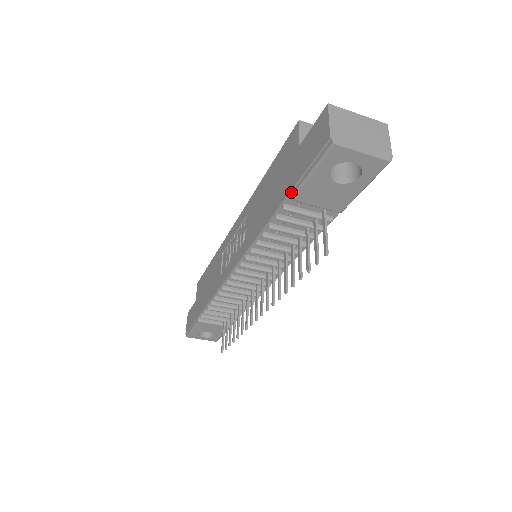
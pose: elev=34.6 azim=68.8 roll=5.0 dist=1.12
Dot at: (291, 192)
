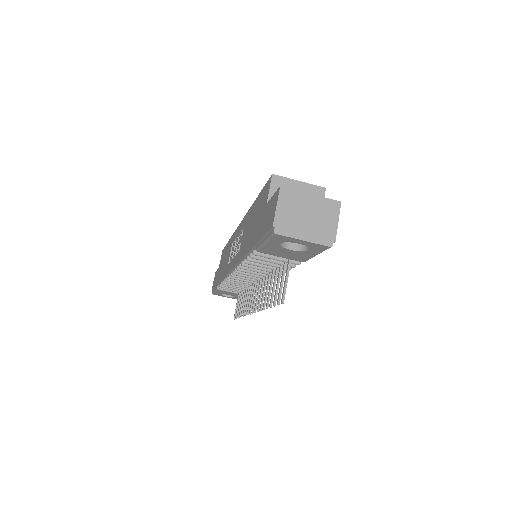
Dot at: (256, 245)
